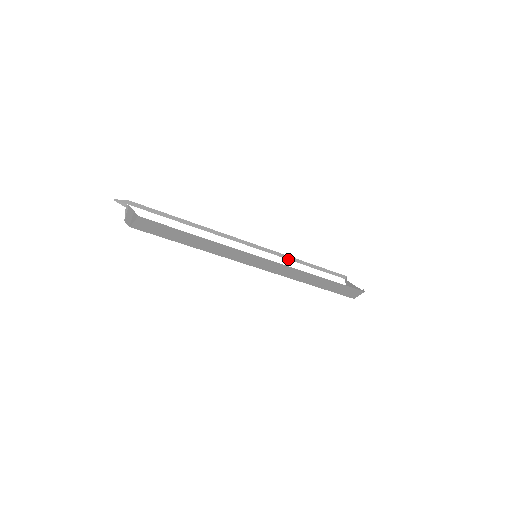
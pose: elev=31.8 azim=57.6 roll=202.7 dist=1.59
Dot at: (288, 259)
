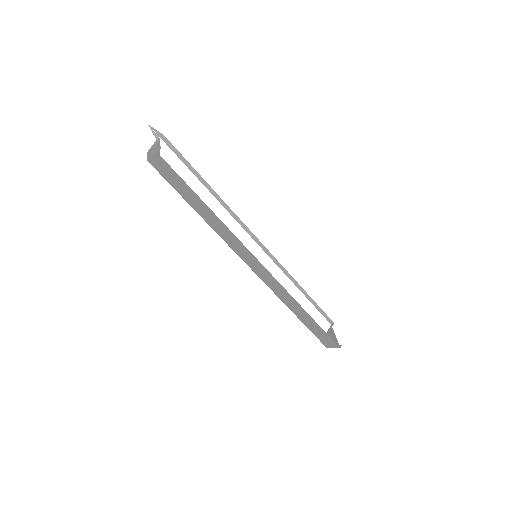
Dot at: (287, 275)
